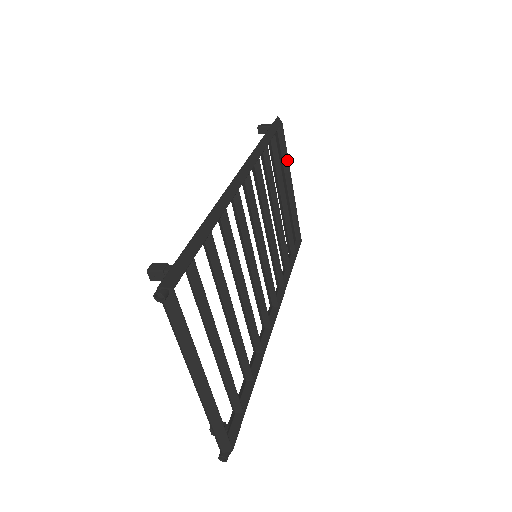
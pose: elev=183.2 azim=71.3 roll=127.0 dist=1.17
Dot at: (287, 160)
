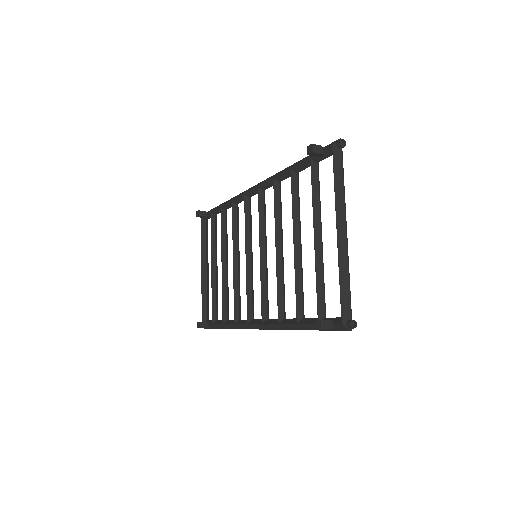
Dot at: occluded
